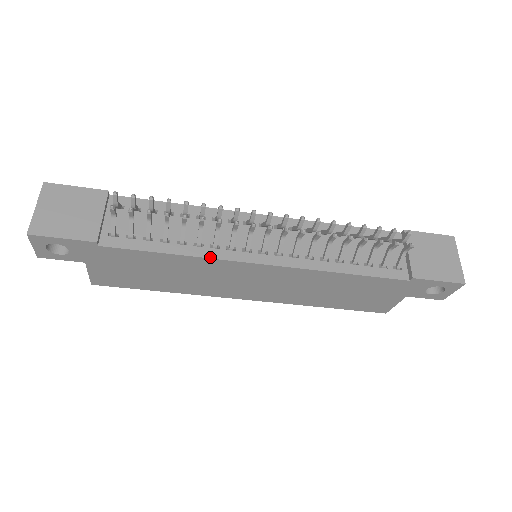
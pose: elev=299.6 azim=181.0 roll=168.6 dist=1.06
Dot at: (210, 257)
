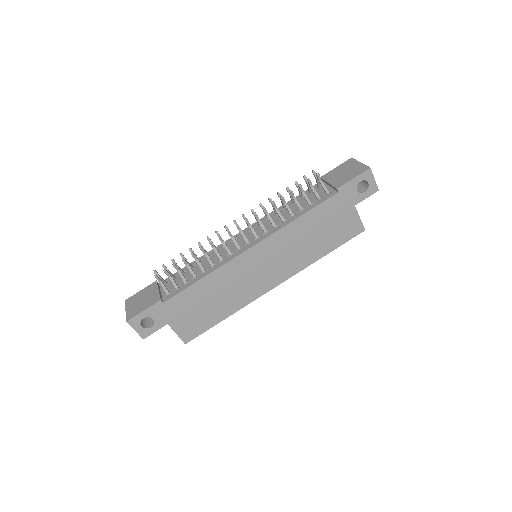
Dot at: (221, 265)
